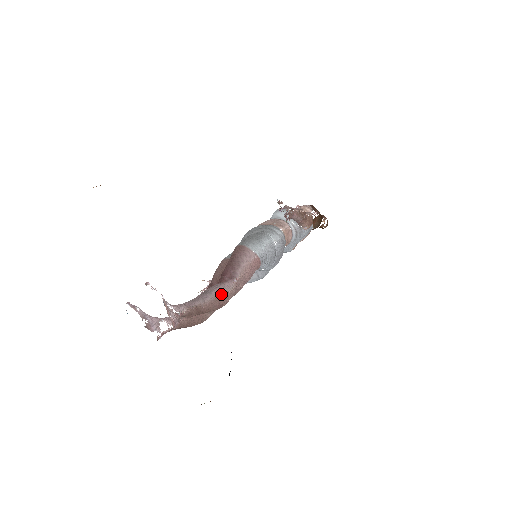
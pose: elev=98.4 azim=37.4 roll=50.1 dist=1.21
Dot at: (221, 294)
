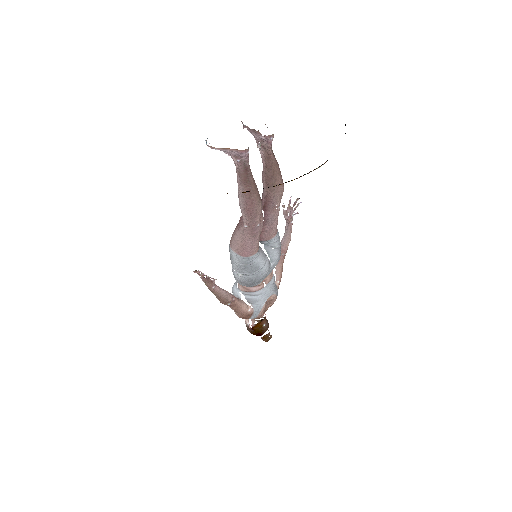
Dot at: occluded
